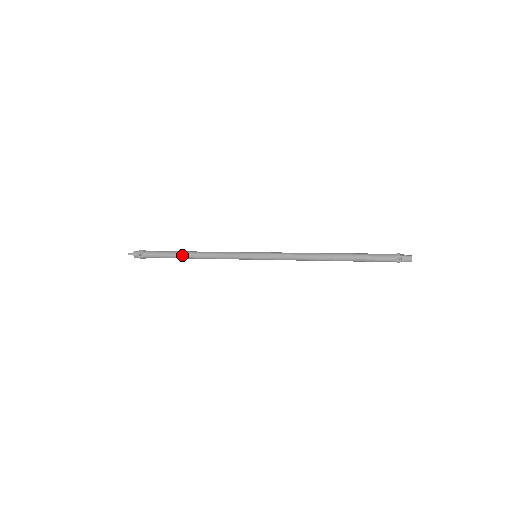
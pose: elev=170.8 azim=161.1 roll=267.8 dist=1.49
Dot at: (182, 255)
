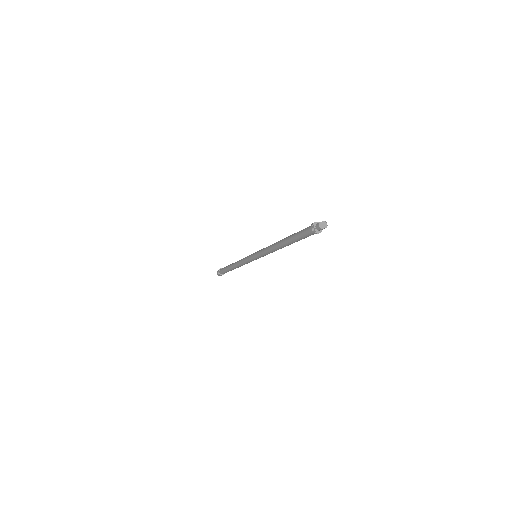
Dot at: (230, 267)
